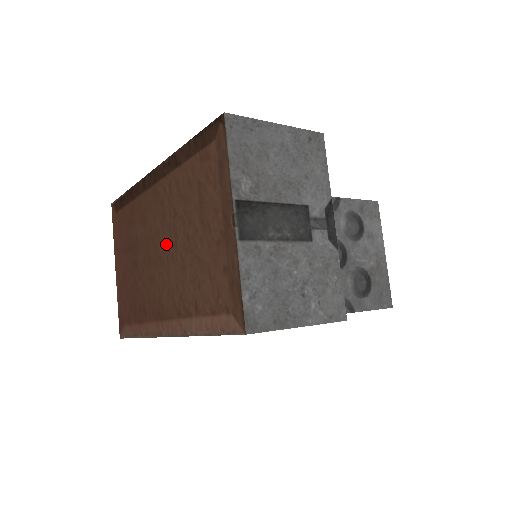
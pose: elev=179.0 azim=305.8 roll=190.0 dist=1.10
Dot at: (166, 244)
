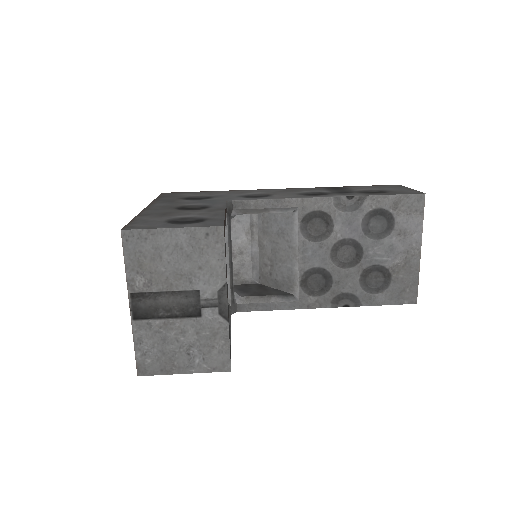
Dot at: occluded
